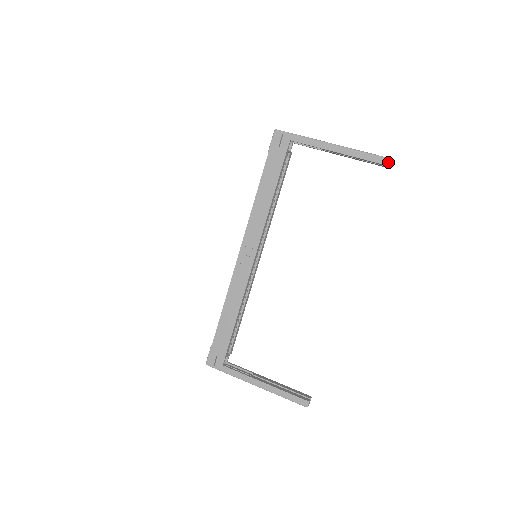
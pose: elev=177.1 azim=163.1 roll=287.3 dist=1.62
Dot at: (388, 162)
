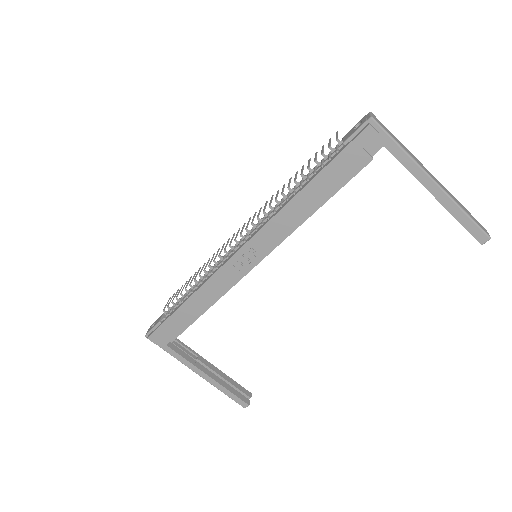
Dot at: occluded
